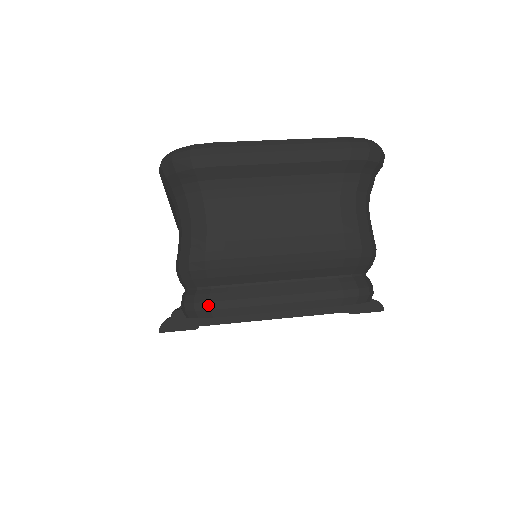
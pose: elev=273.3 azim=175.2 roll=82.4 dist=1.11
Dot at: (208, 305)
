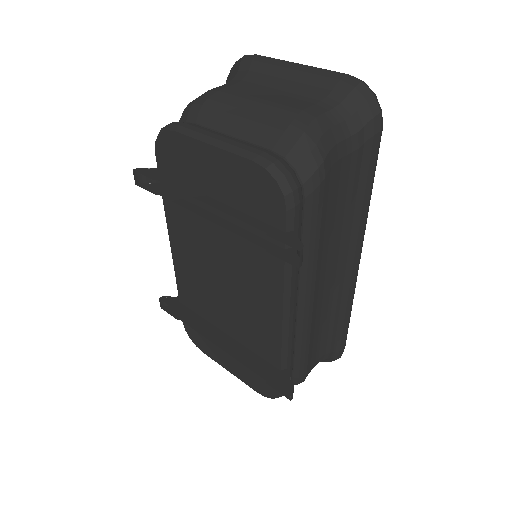
Dot at: (171, 123)
